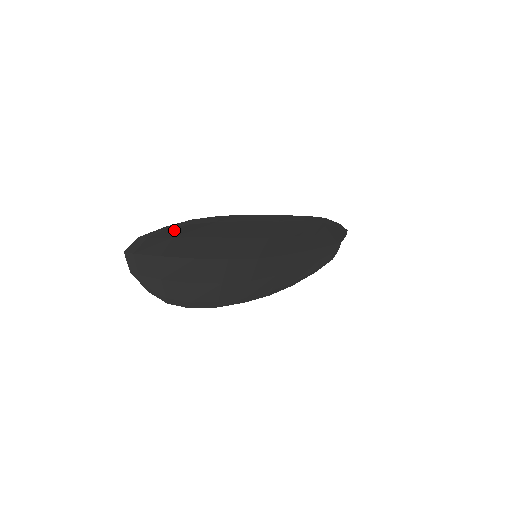
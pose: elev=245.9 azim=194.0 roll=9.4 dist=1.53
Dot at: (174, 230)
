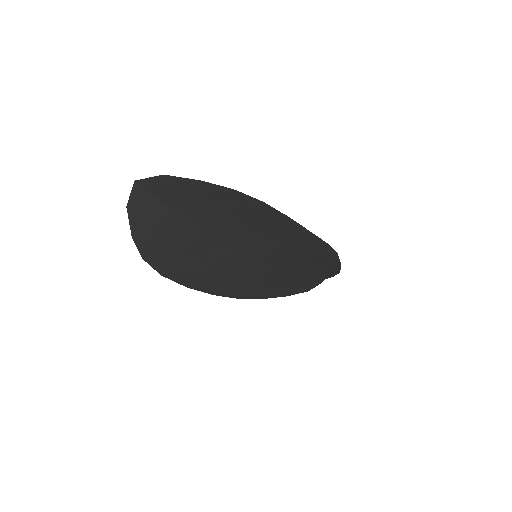
Dot at: (207, 189)
